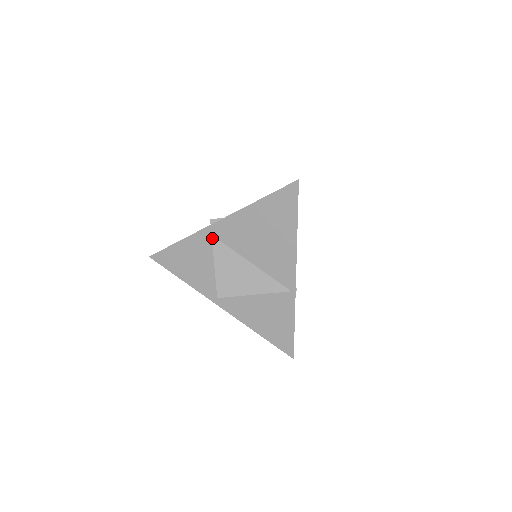
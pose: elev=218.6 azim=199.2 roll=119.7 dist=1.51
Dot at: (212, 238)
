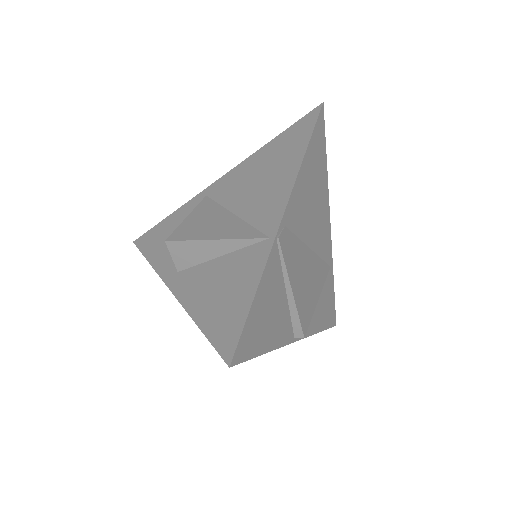
Dot at: (205, 197)
